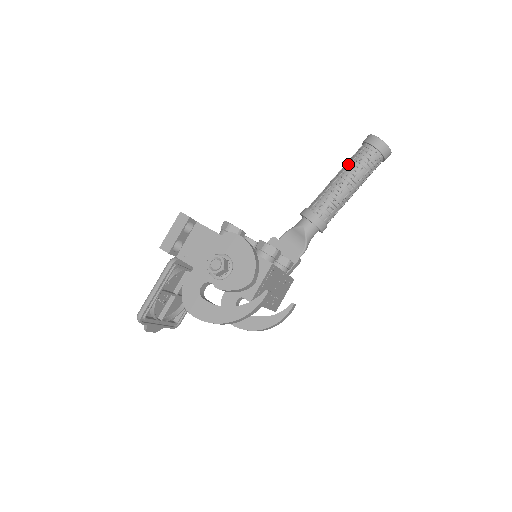
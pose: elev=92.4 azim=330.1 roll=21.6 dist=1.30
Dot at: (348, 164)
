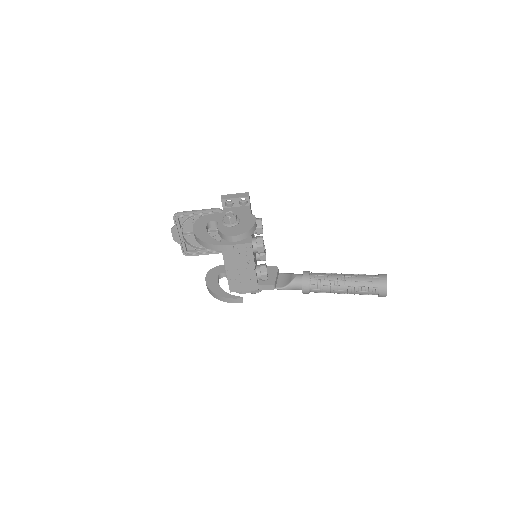
Dot at: (357, 274)
